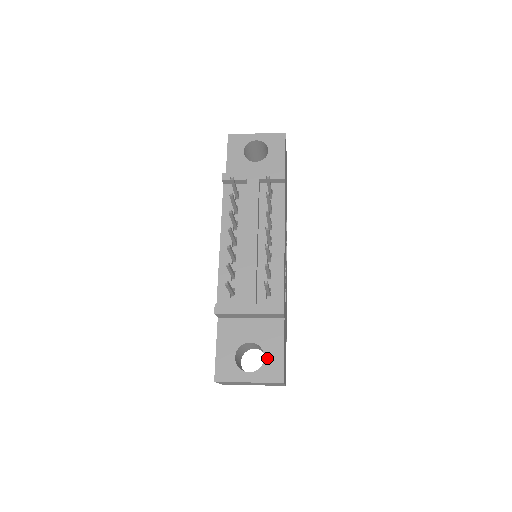
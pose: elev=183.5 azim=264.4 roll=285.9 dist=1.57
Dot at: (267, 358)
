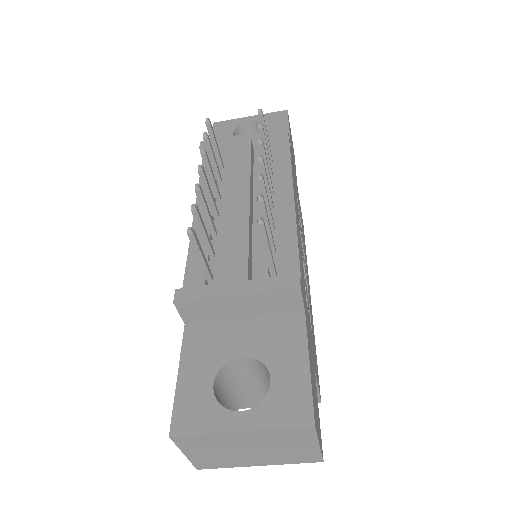
Dot at: (276, 381)
